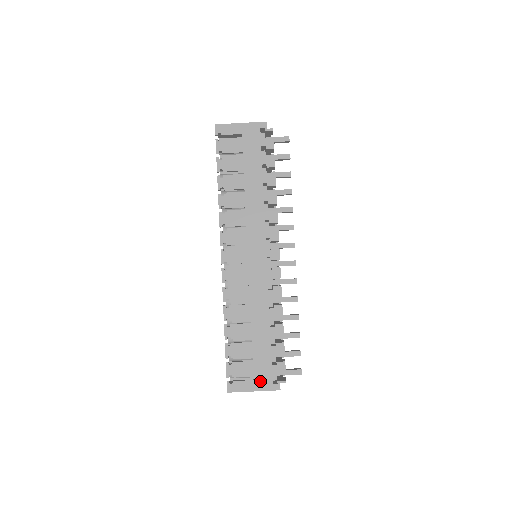
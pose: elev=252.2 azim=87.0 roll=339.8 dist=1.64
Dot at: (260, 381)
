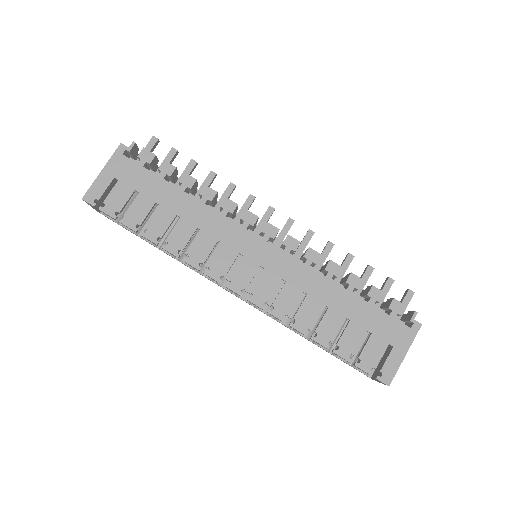
Dot at: (398, 340)
